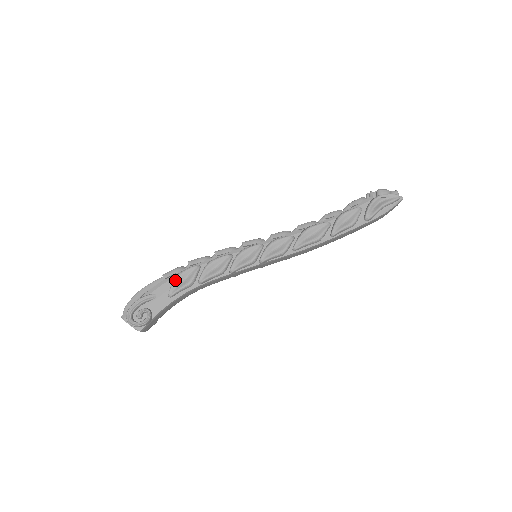
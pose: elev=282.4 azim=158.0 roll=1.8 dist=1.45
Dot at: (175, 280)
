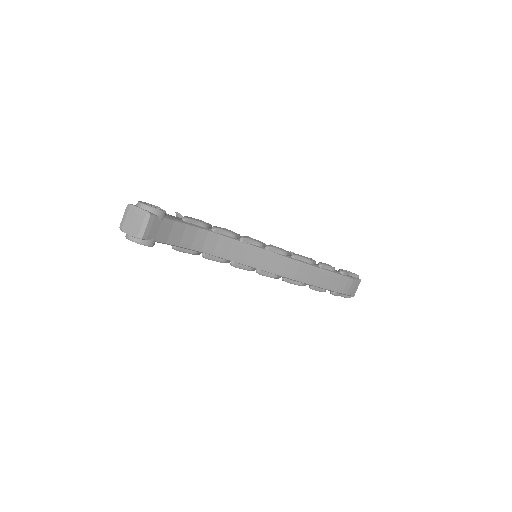
Dot at: (190, 217)
